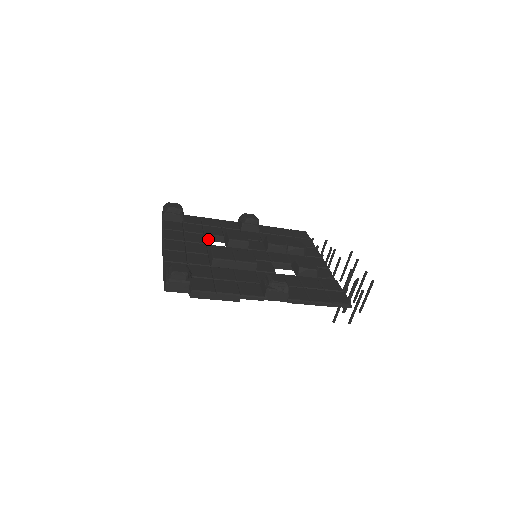
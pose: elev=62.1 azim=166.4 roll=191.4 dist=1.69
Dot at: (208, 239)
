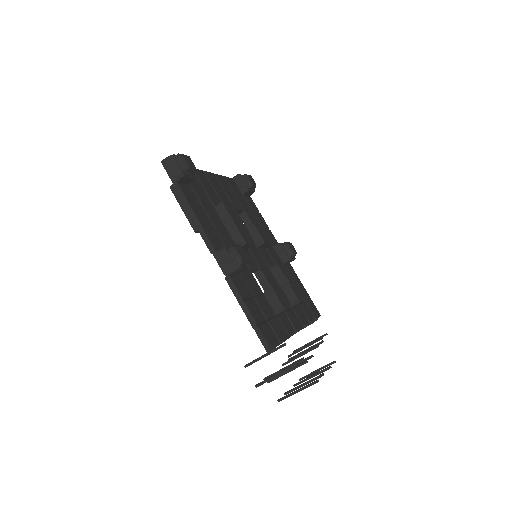
Dot at: (243, 217)
